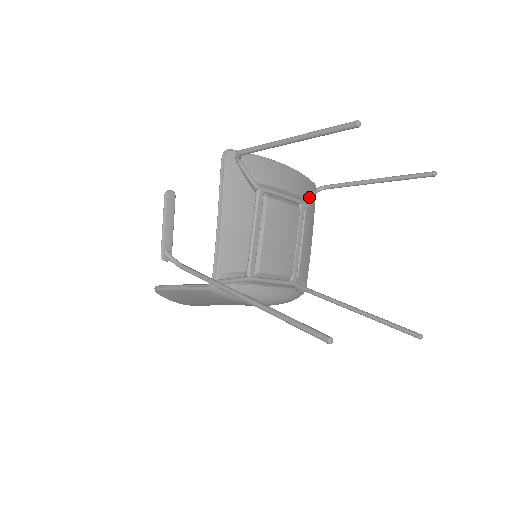
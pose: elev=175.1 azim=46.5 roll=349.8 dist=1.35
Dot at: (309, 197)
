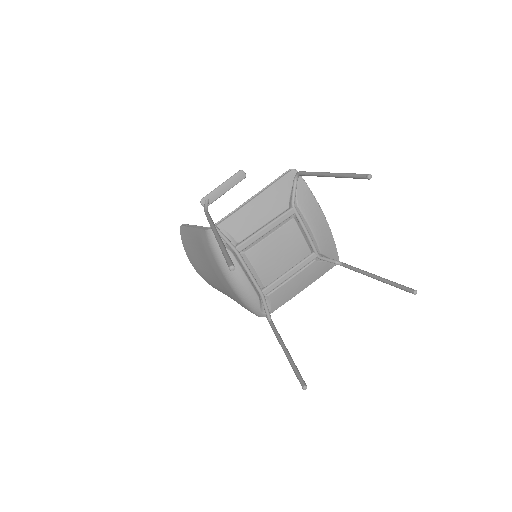
Dot at: (325, 257)
